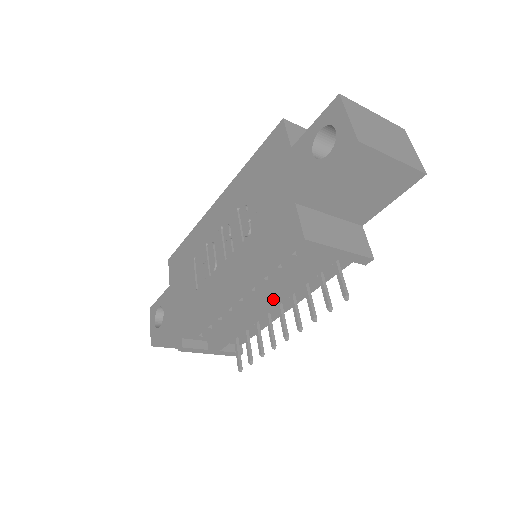
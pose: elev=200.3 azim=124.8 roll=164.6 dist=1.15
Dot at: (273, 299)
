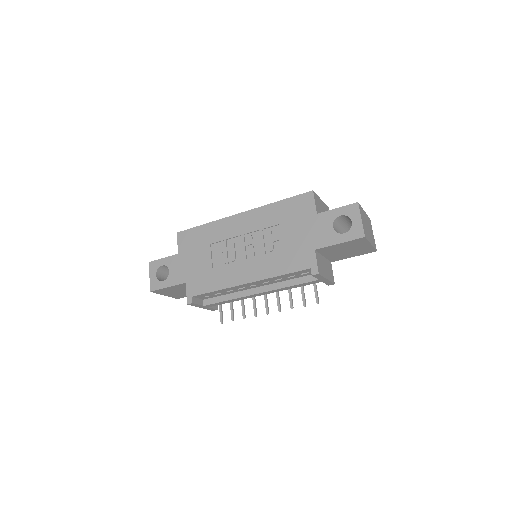
Dot at: (271, 291)
